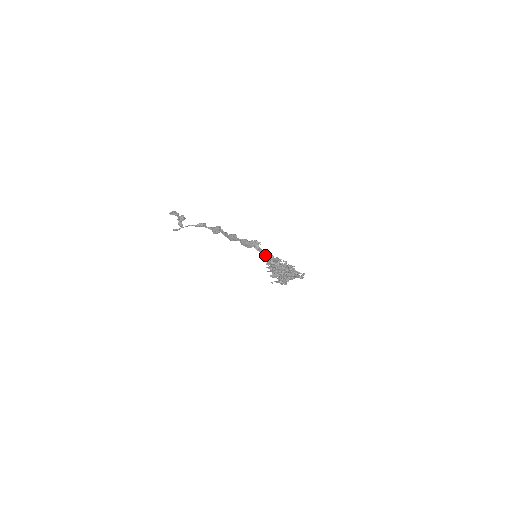
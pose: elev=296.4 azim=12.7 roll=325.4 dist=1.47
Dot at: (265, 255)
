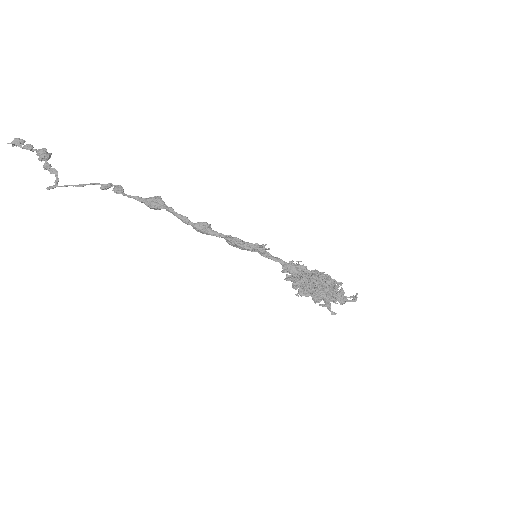
Dot at: (282, 265)
